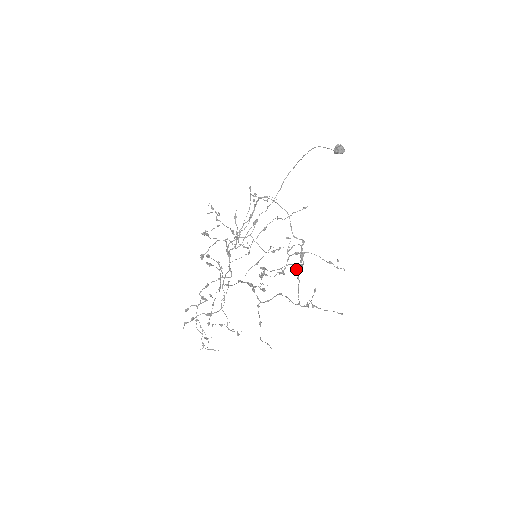
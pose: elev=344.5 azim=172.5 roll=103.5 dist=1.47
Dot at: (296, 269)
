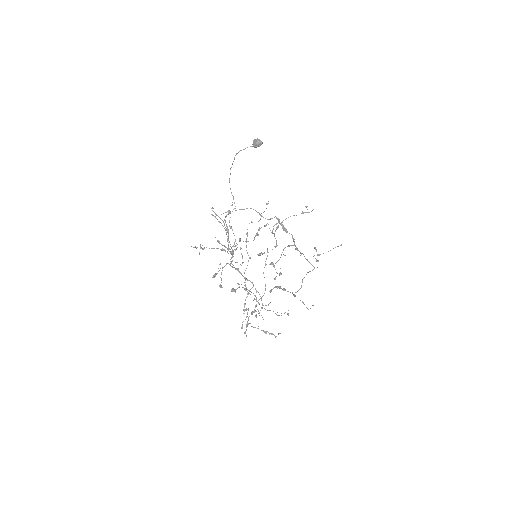
Dot at: occluded
